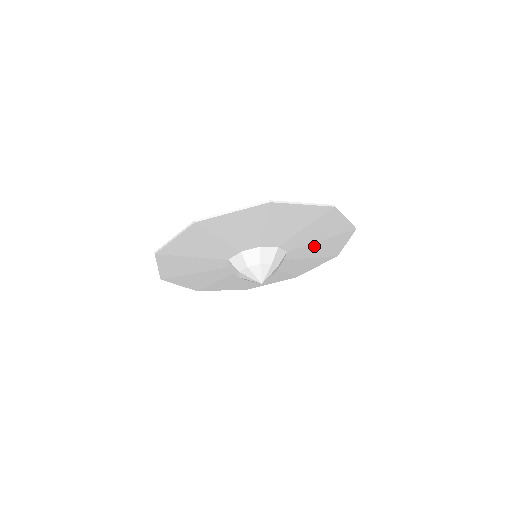
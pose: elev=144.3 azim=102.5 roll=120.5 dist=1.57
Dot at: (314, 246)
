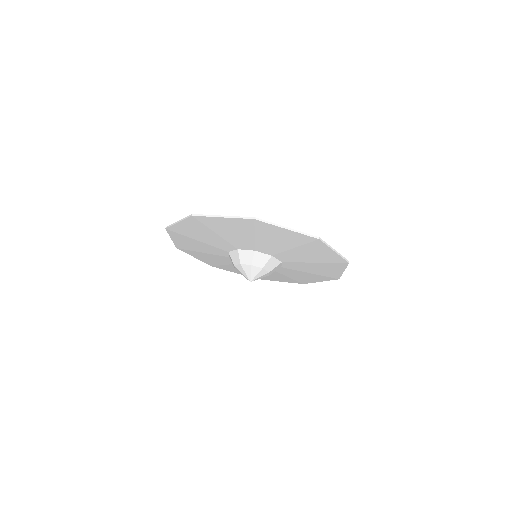
Dot at: (309, 265)
